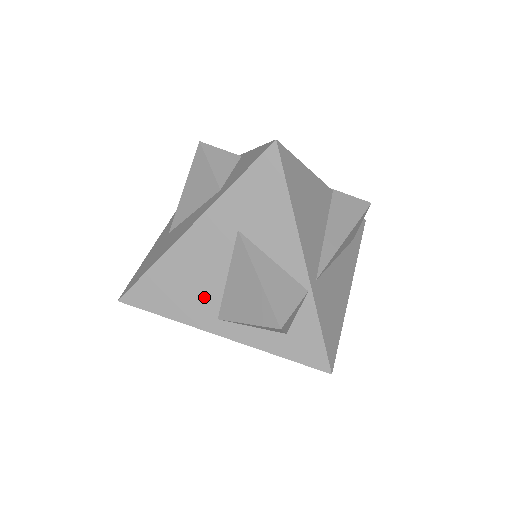
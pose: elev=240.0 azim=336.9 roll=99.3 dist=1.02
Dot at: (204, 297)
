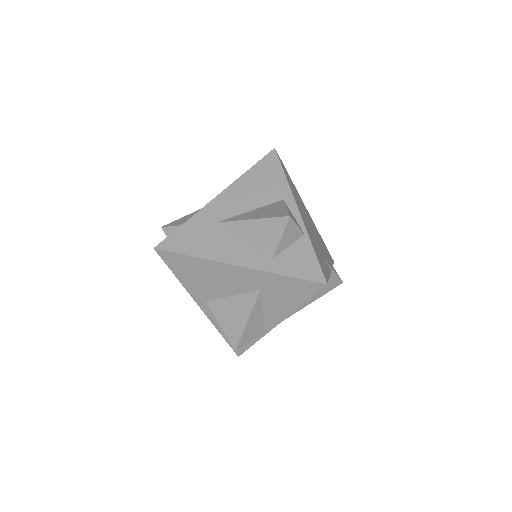
Dot at: (209, 290)
